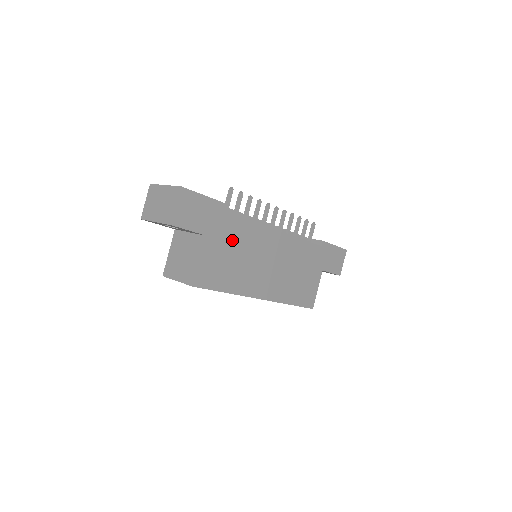
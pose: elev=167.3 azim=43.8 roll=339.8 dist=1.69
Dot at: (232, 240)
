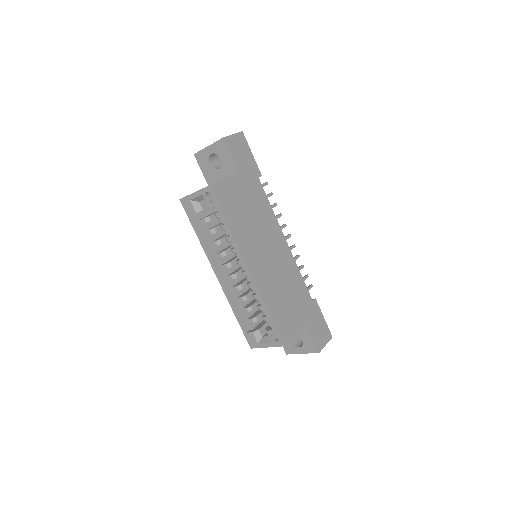
Dot at: (252, 199)
